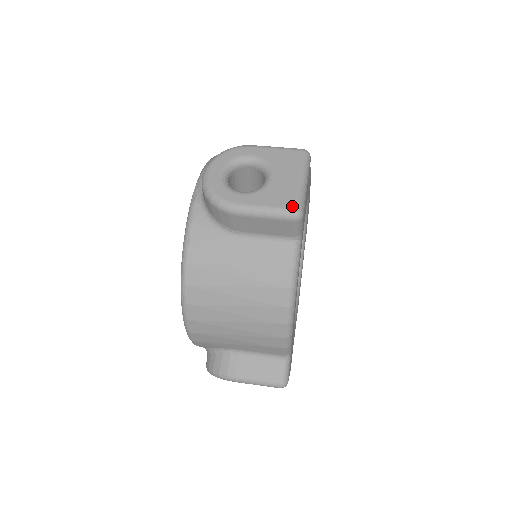
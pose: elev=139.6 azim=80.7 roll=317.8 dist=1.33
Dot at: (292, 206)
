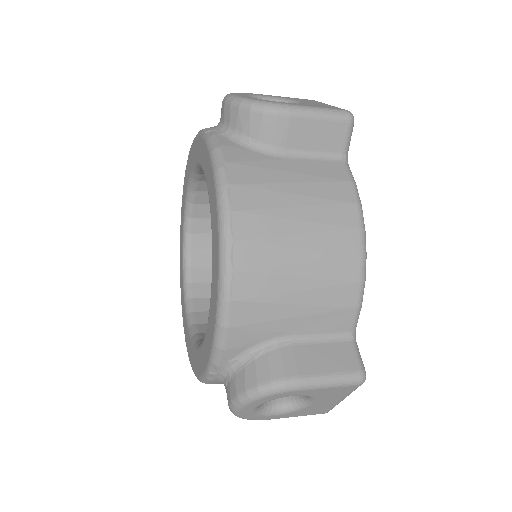
Dot at: (342, 109)
